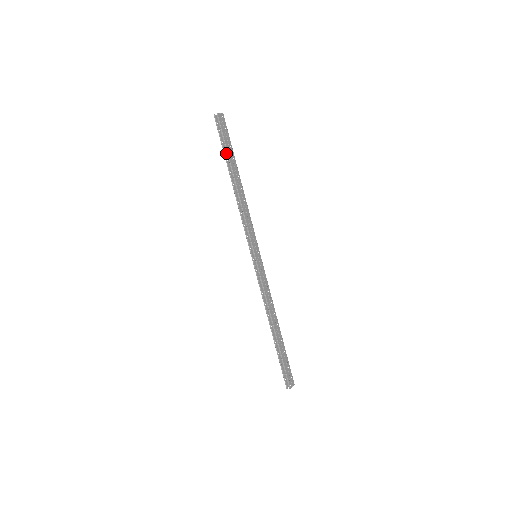
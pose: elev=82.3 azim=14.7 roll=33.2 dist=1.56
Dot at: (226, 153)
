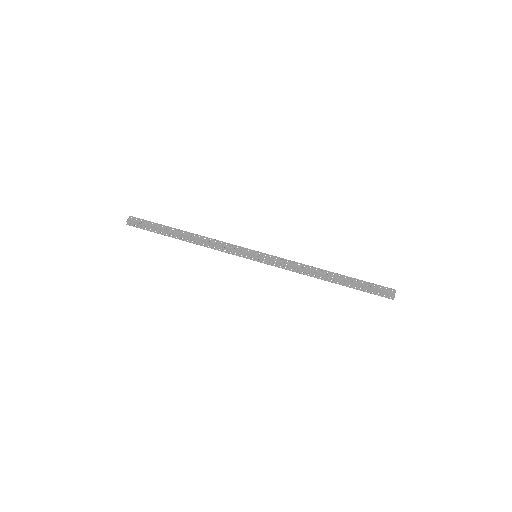
Dot at: (160, 232)
